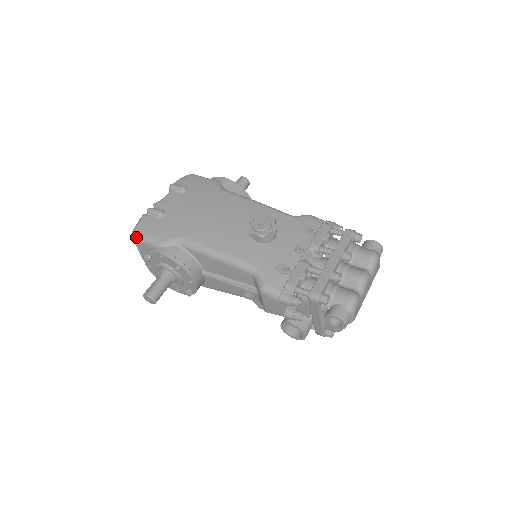
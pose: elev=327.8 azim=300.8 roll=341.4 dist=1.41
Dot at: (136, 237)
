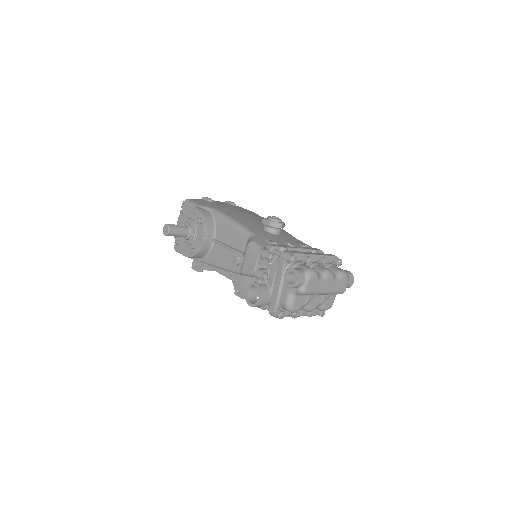
Dot at: (185, 201)
